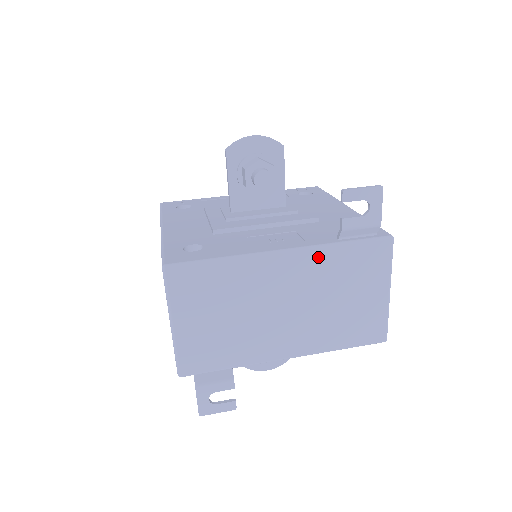
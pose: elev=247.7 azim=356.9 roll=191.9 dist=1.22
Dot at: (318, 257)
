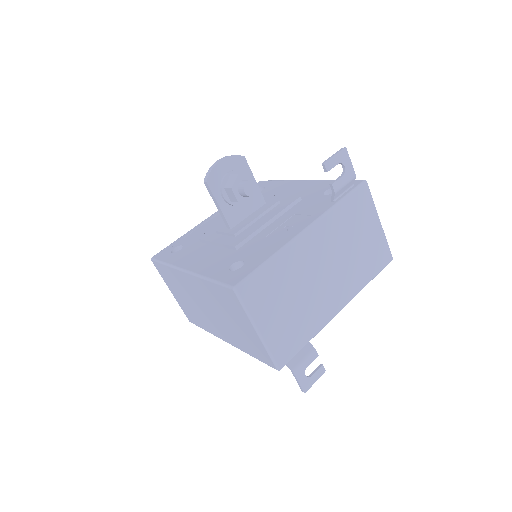
Dot at: (329, 221)
